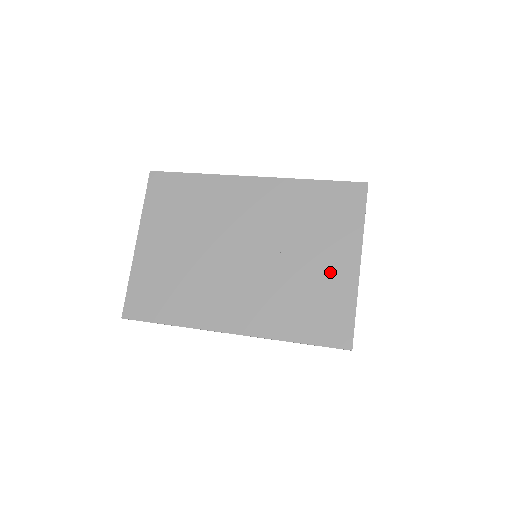
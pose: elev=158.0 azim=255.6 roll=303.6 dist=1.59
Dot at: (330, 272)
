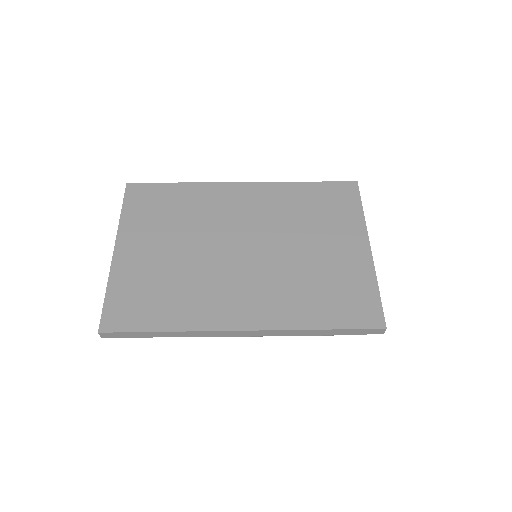
Dot at: (342, 257)
